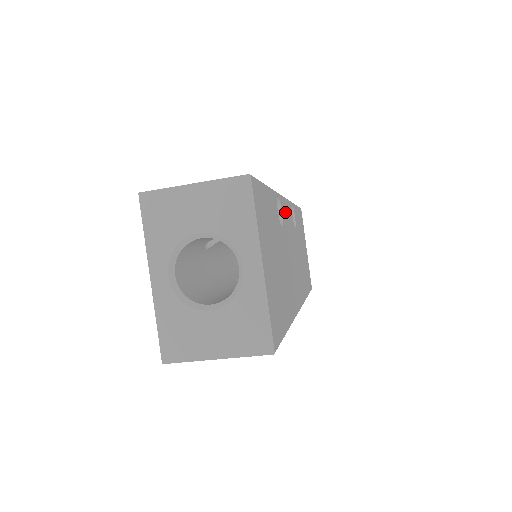
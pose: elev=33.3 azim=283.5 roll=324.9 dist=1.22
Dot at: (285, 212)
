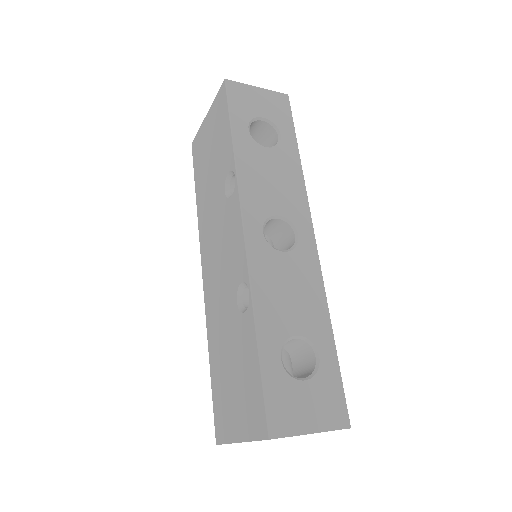
Dot at: occluded
